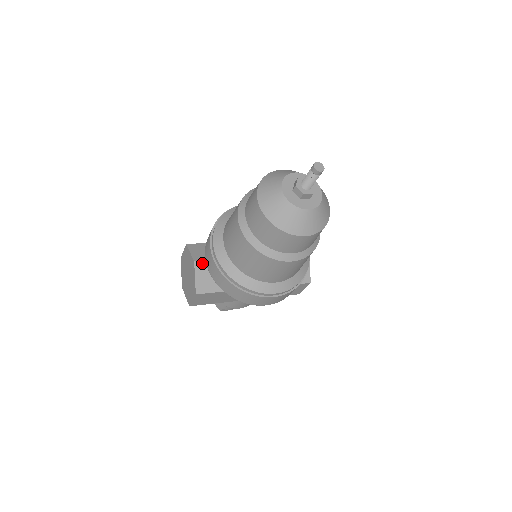
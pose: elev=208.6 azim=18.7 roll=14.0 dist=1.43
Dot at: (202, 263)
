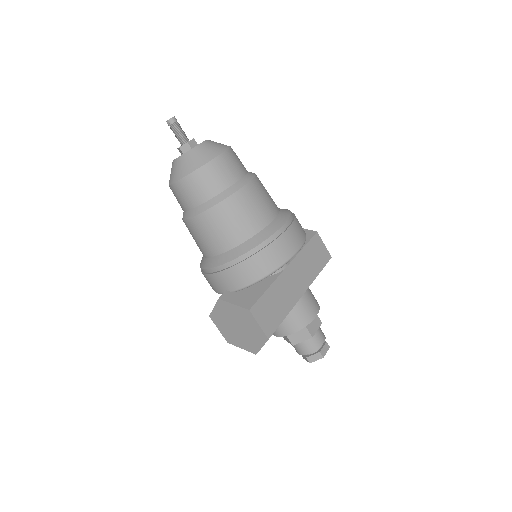
Dot at: (225, 294)
